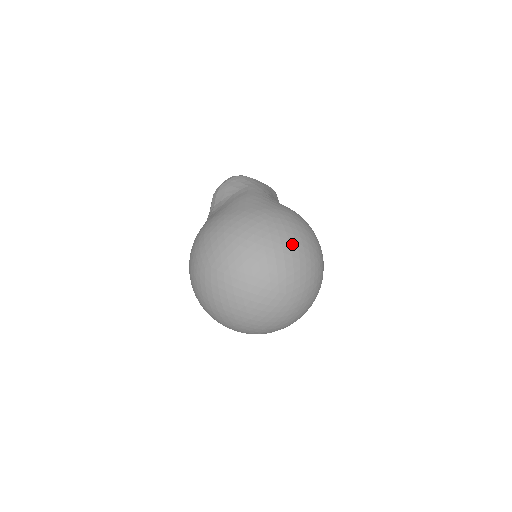
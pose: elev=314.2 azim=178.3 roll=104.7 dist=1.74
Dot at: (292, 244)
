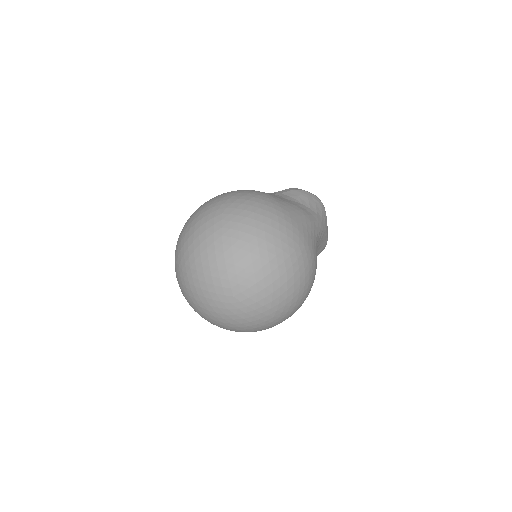
Dot at: (284, 277)
